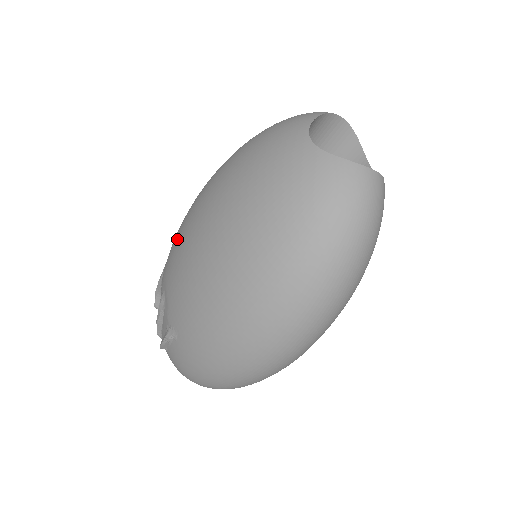
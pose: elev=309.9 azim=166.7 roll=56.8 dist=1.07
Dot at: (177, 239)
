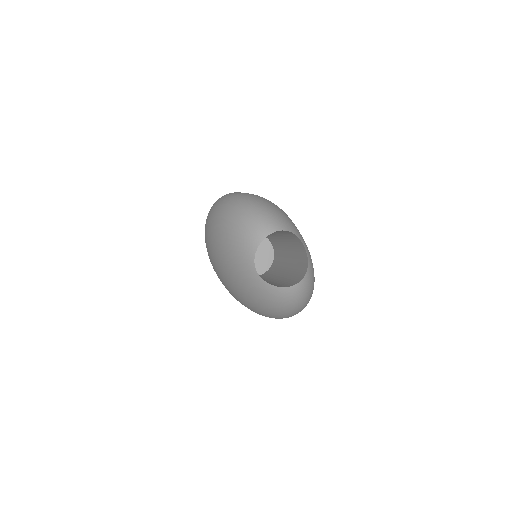
Dot at: (208, 255)
